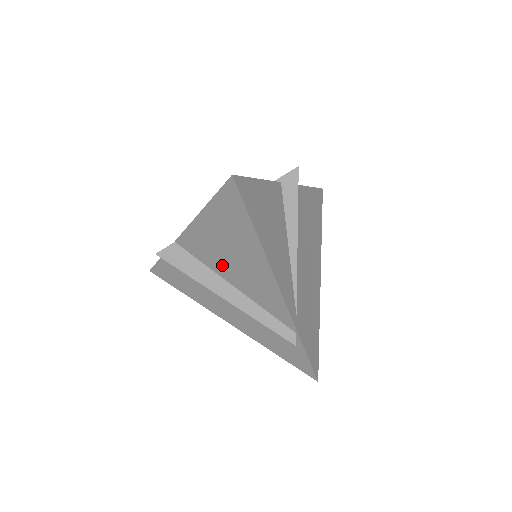
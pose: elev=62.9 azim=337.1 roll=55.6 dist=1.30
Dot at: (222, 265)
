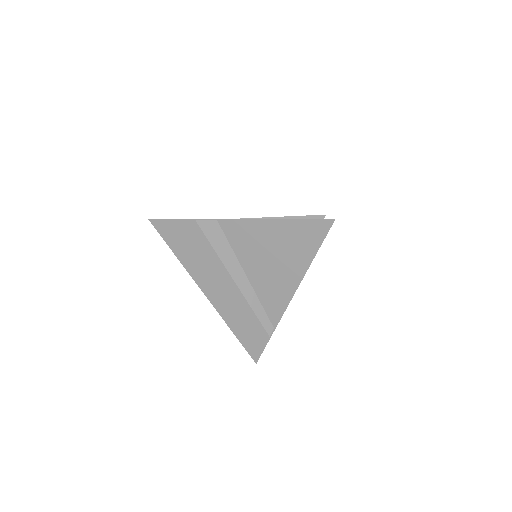
Dot at: (252, 259)
